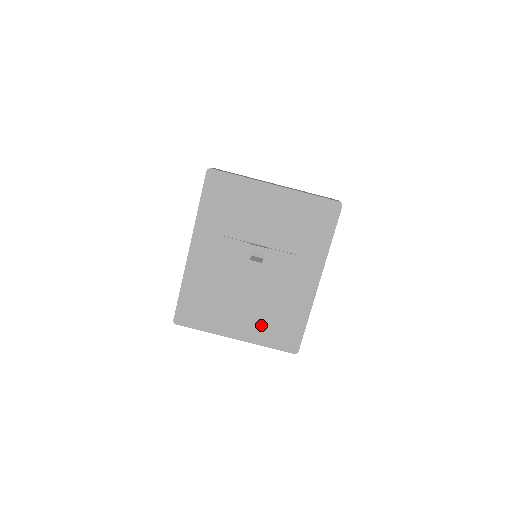
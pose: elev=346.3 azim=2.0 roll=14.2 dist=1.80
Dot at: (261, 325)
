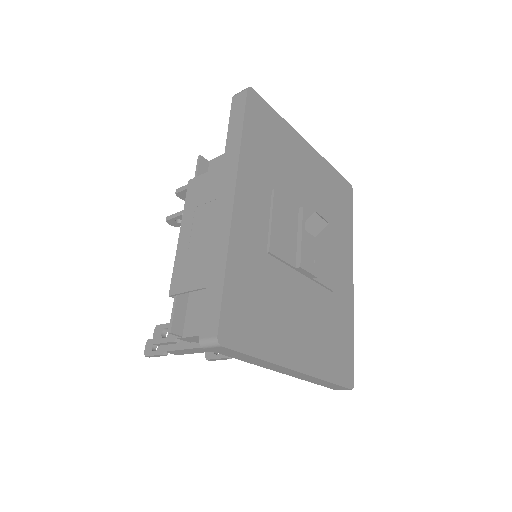
Dot at: (319, 342)
